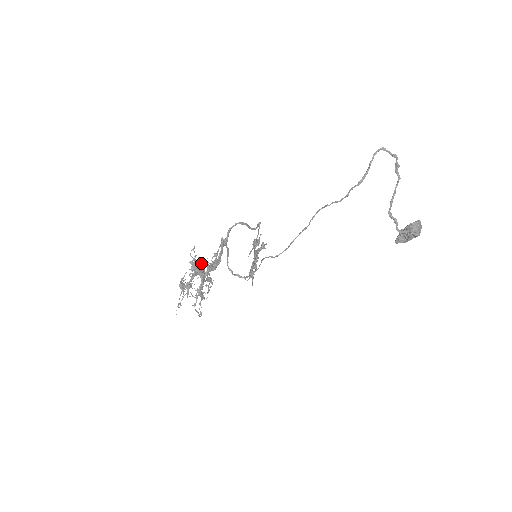
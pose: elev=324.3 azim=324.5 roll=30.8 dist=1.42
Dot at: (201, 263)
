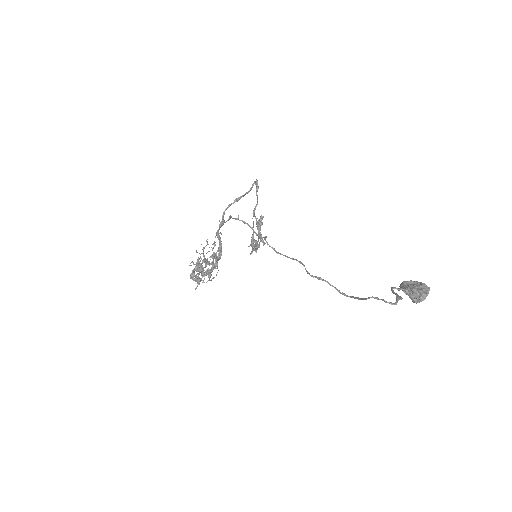
Dot at: (203, 262)
